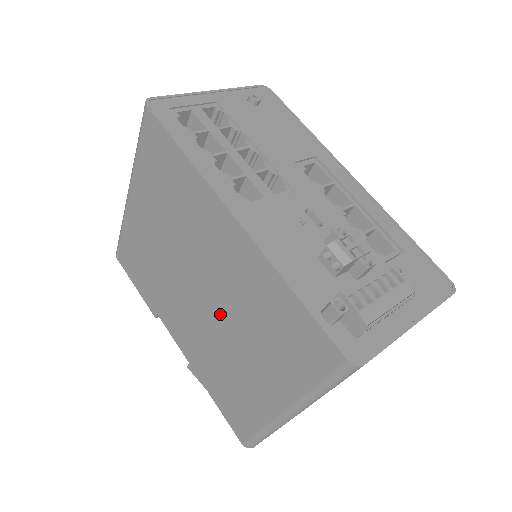
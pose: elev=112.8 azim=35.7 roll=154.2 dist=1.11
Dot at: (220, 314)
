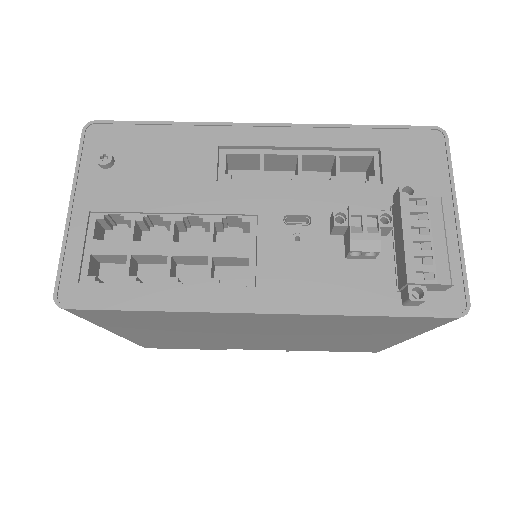
Dot at: (296, 336)
